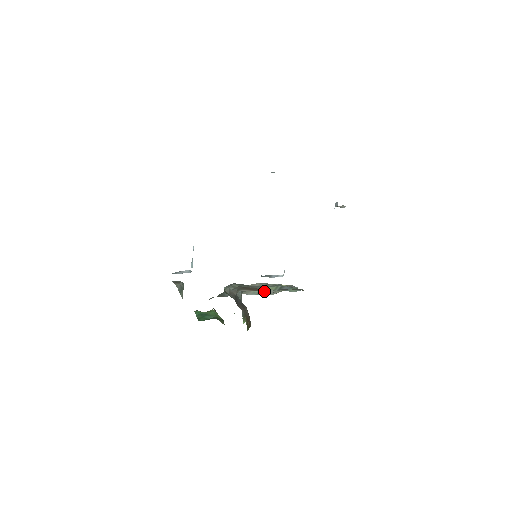
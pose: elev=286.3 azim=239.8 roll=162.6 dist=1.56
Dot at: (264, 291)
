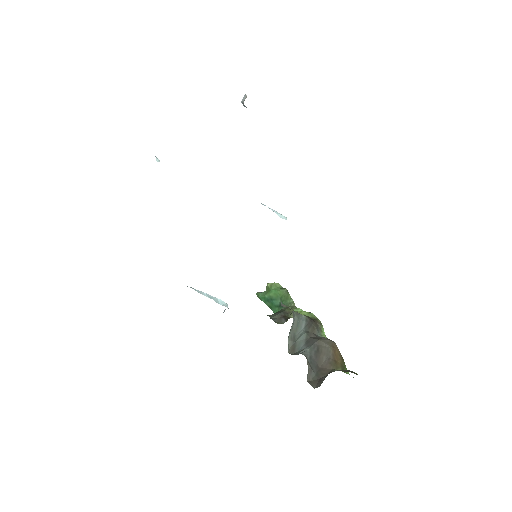
Dot at: occluded
